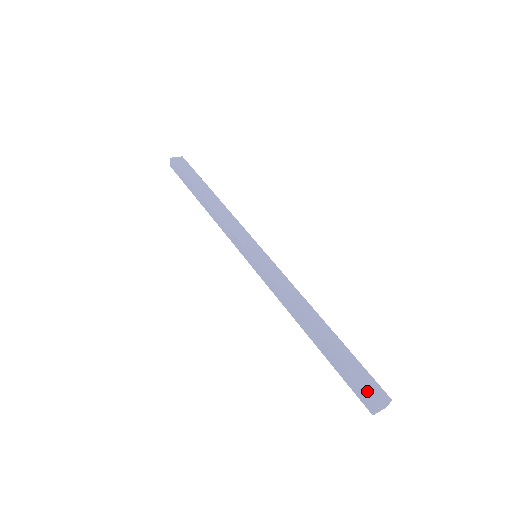
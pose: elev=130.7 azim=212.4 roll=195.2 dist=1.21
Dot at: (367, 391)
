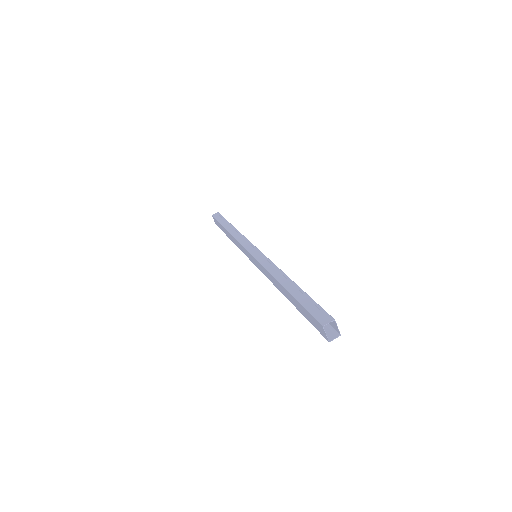
Dot at: (327, 313)
